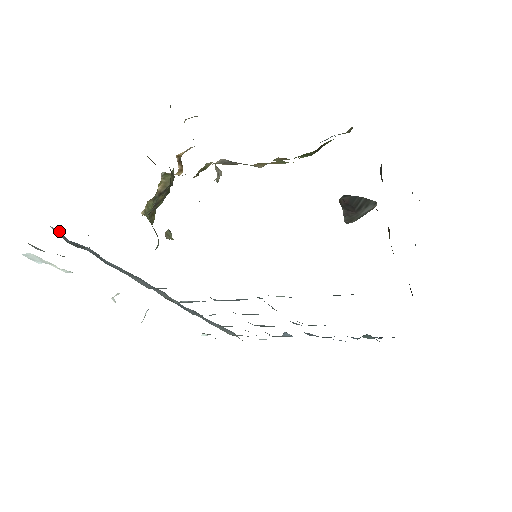
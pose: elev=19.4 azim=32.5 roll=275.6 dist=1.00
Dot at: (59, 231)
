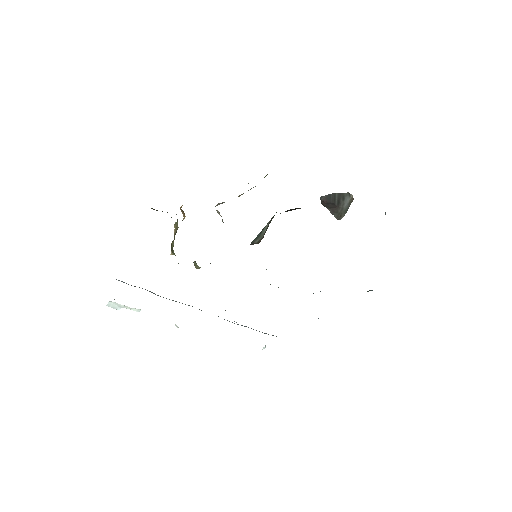
Dot at: occluded
